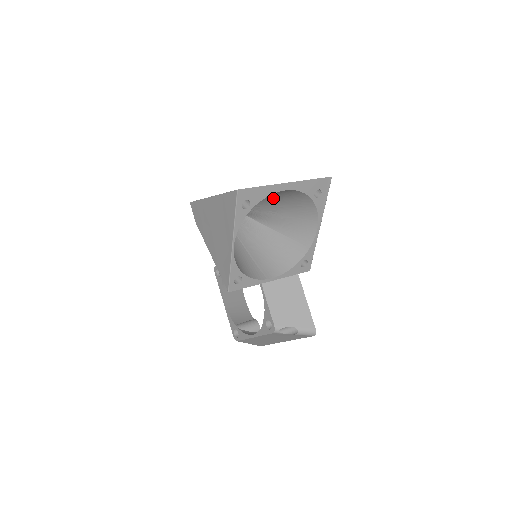
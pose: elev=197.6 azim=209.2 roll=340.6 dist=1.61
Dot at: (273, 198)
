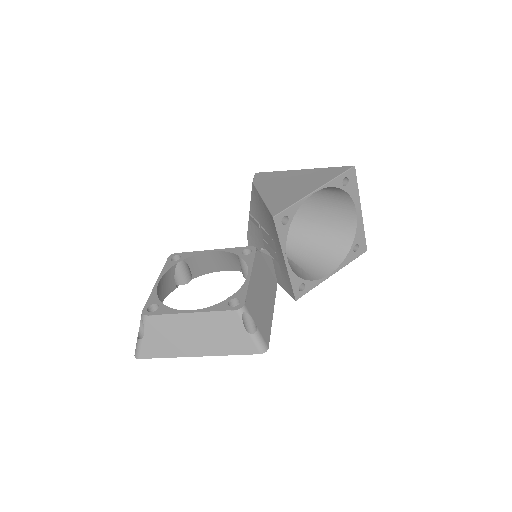
Dot at: (321, 224)
